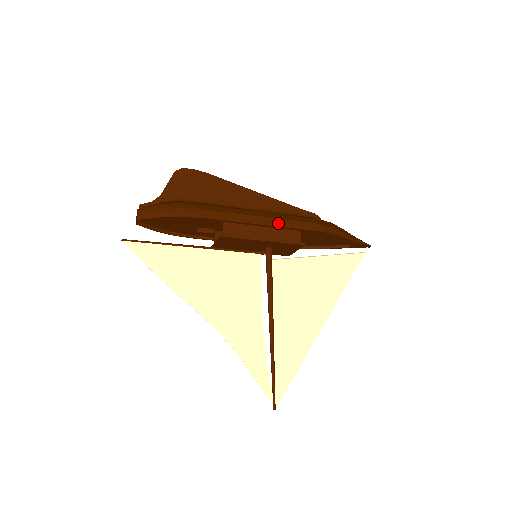
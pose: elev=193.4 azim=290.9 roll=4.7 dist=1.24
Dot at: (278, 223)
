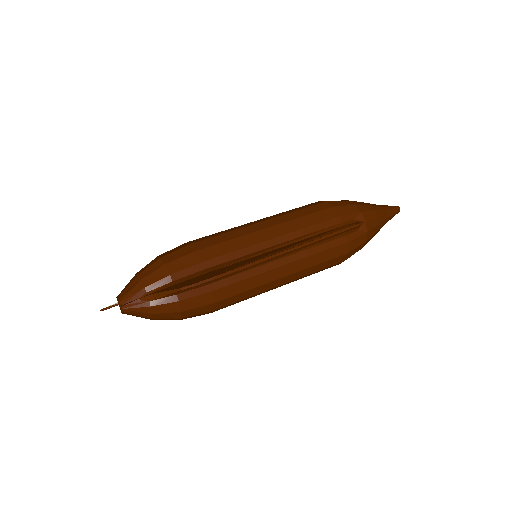
Dot at: (293, 281)
